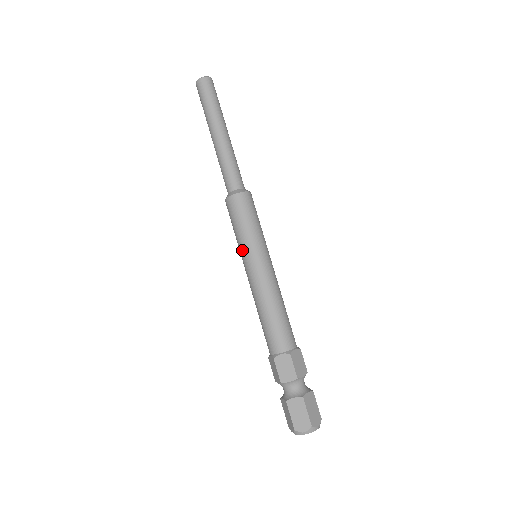
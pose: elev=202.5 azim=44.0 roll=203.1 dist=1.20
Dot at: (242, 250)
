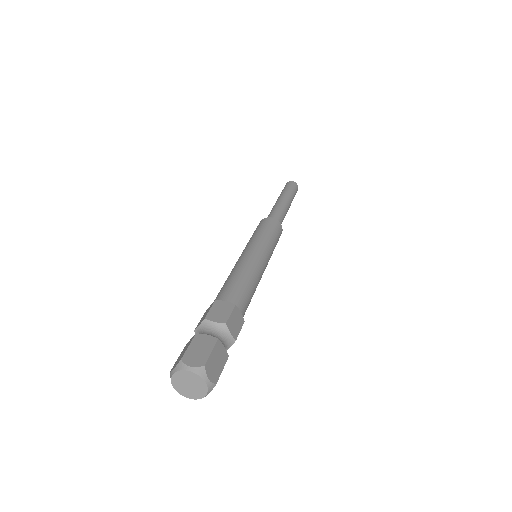
Dot at: occluded
